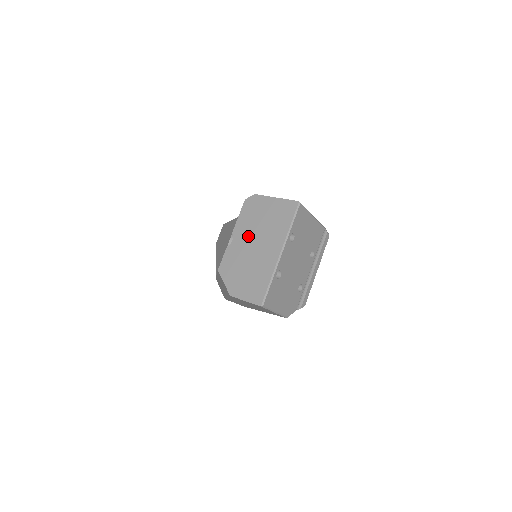
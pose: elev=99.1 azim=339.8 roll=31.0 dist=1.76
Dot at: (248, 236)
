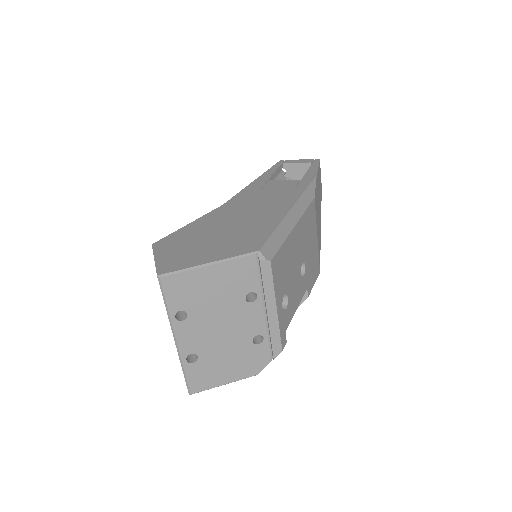
Dot at: occluded
